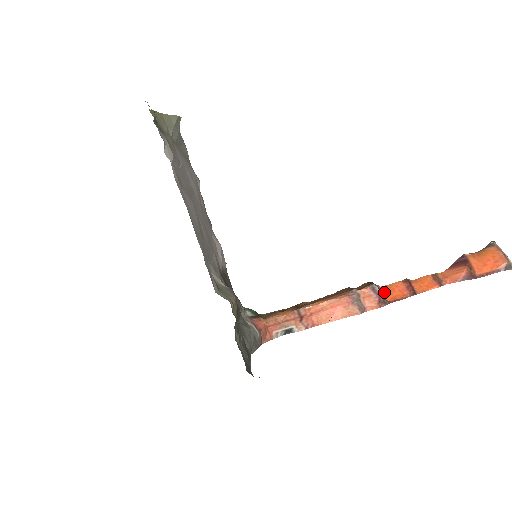
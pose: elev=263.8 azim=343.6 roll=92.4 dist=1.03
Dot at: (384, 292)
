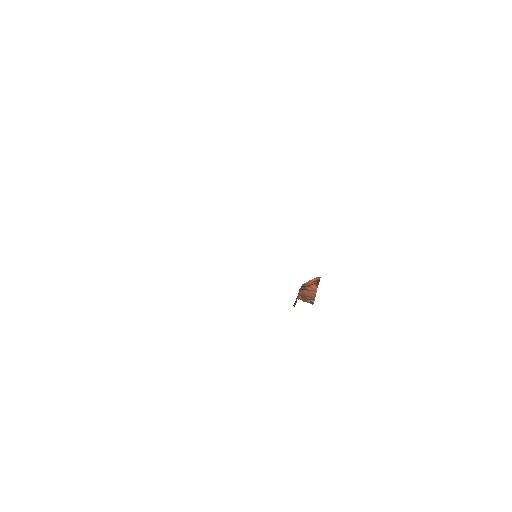
Dot at: occluded
